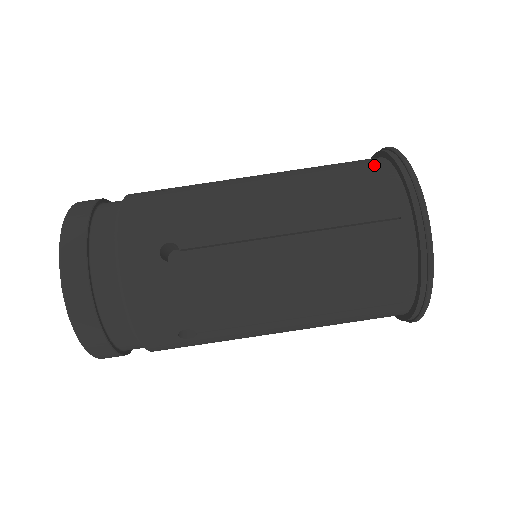
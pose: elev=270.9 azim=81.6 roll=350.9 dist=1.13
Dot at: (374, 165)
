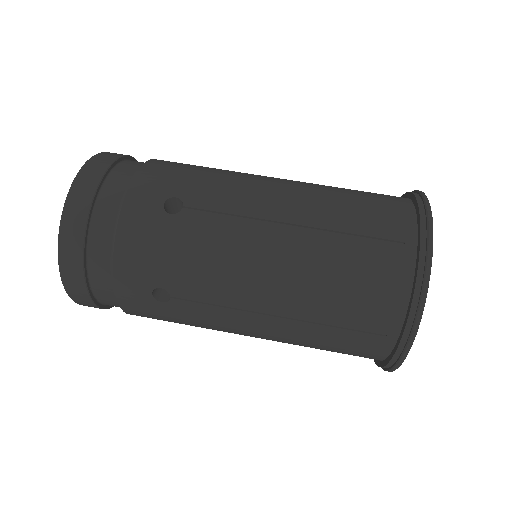
Dot at: (394, 197)
